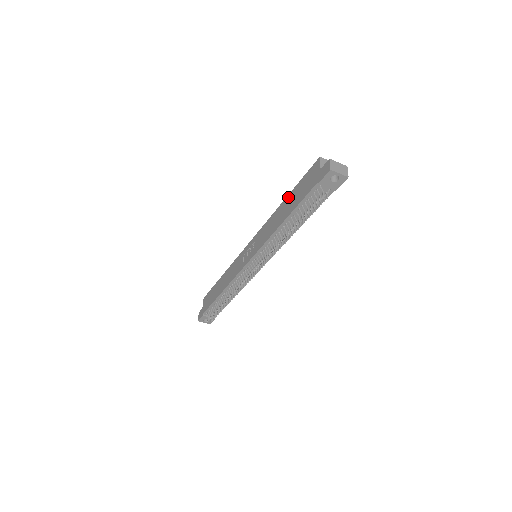
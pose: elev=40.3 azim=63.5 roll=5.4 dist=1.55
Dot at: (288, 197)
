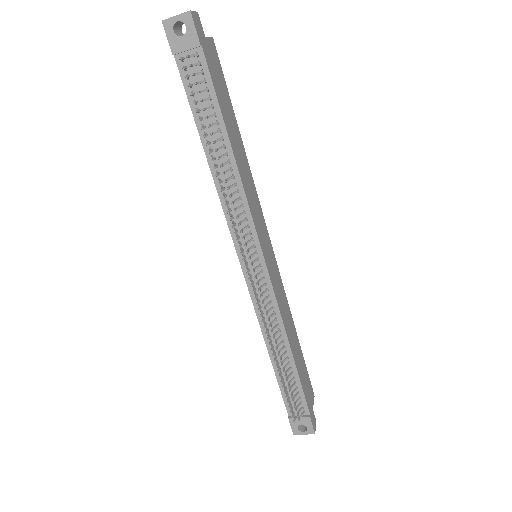
Dot at: occluded
